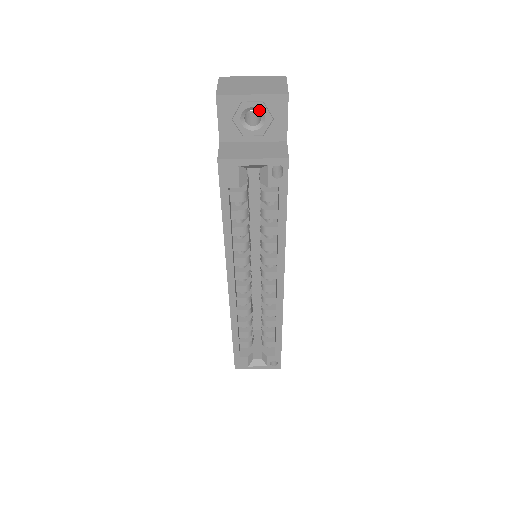
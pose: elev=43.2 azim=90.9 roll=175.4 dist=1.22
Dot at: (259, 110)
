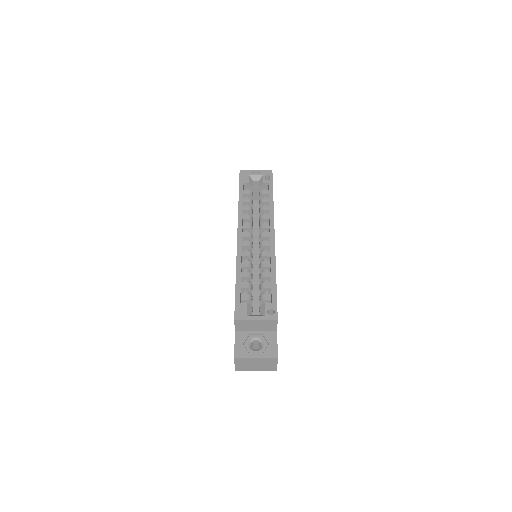
Dot at: occluded
